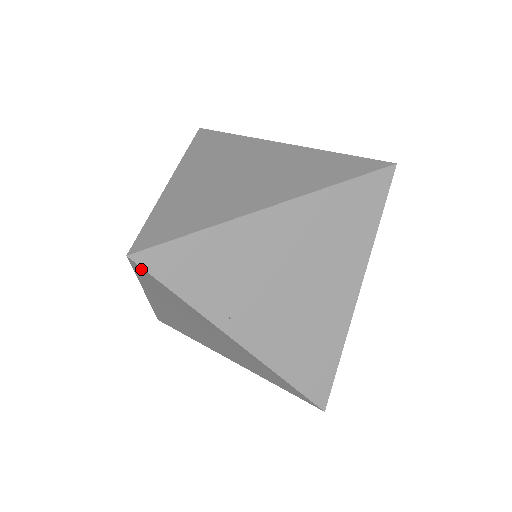
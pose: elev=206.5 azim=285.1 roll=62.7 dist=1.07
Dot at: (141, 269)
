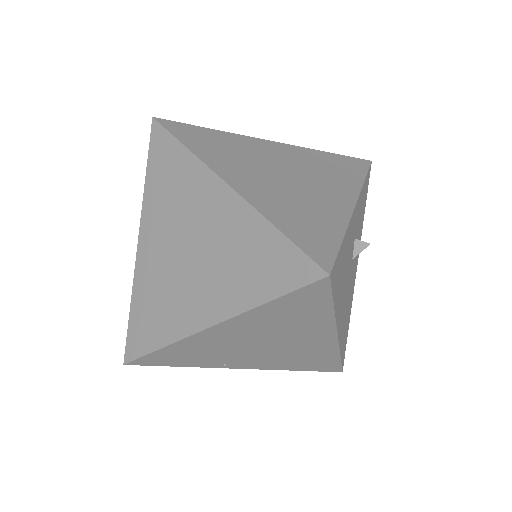
Dot at: occluded
